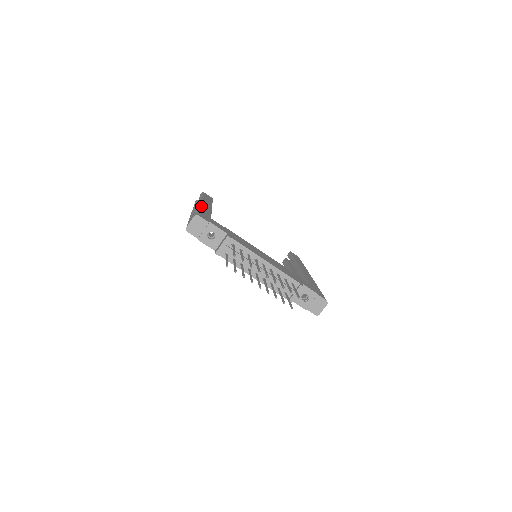
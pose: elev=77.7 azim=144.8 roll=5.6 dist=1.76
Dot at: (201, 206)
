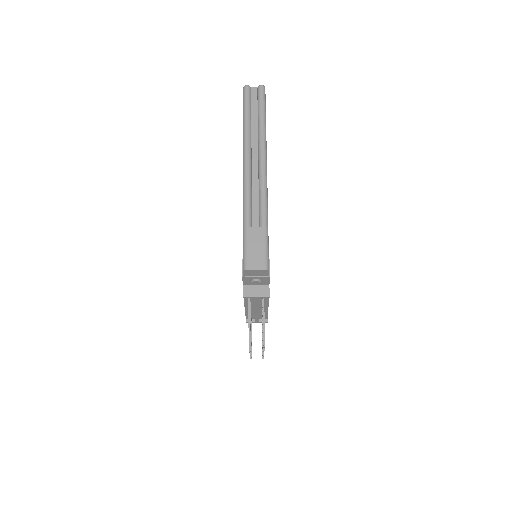
Dot at: occluded
